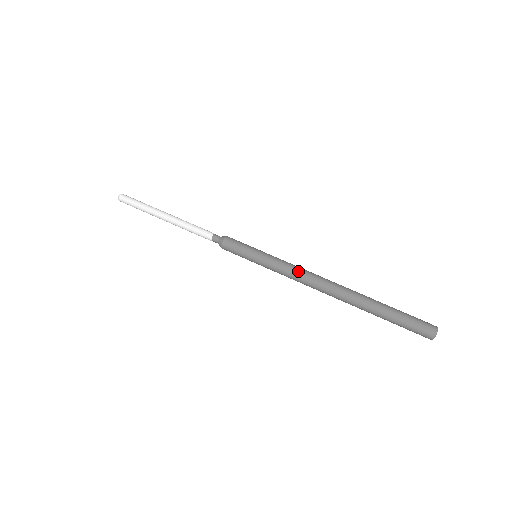
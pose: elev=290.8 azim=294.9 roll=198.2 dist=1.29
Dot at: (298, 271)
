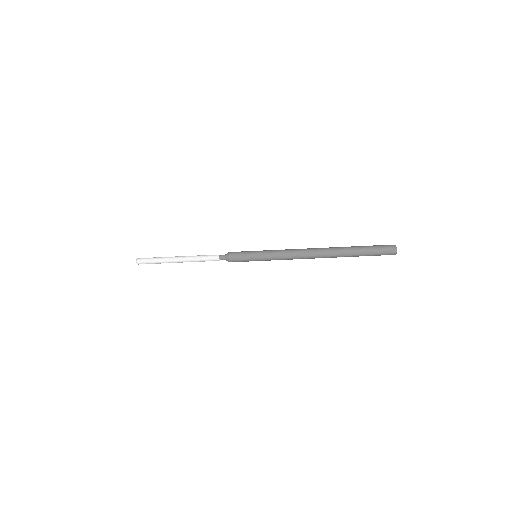
Dot at: (290, 253)
